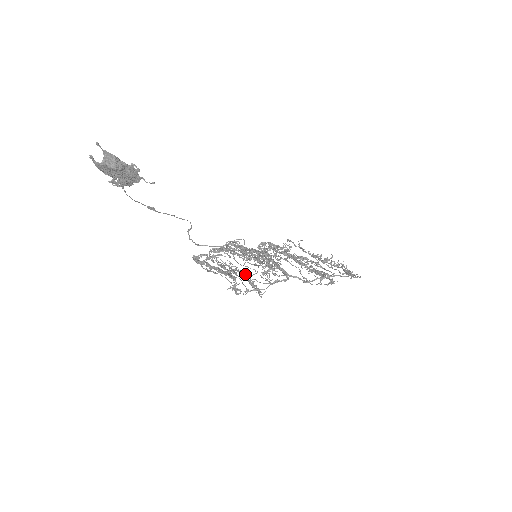
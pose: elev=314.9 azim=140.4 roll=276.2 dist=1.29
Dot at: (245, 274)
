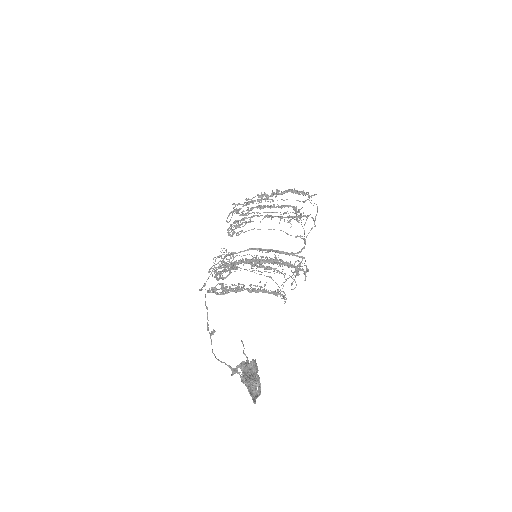
Dot at: occluded
